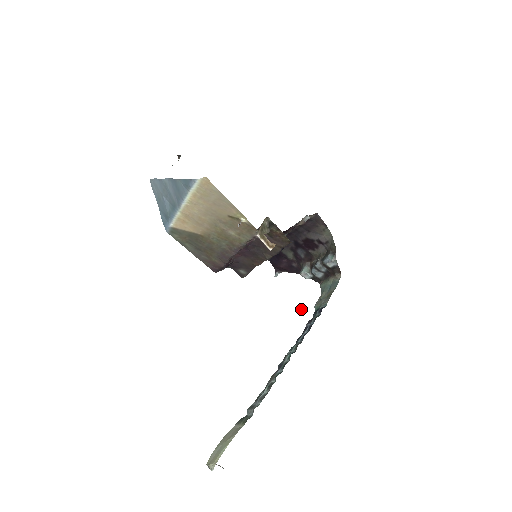
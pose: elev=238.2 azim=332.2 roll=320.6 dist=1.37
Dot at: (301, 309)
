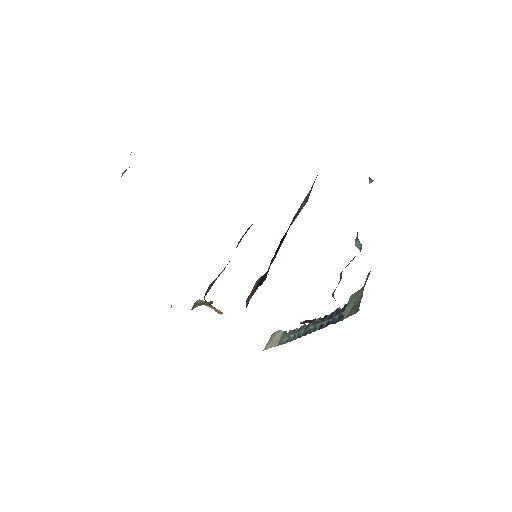
Dot at: occluded
